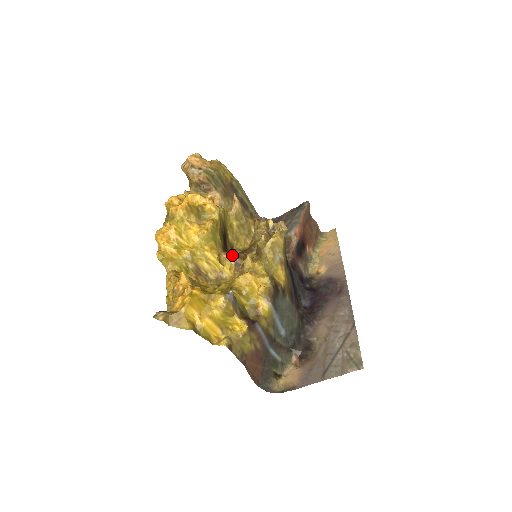
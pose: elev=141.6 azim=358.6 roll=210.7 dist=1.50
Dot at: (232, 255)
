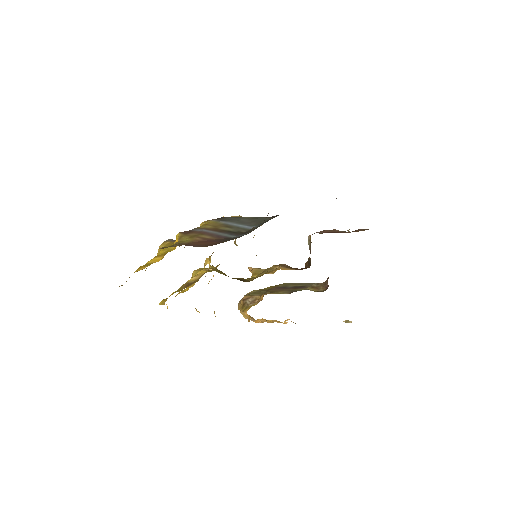
Dot at: occluded
